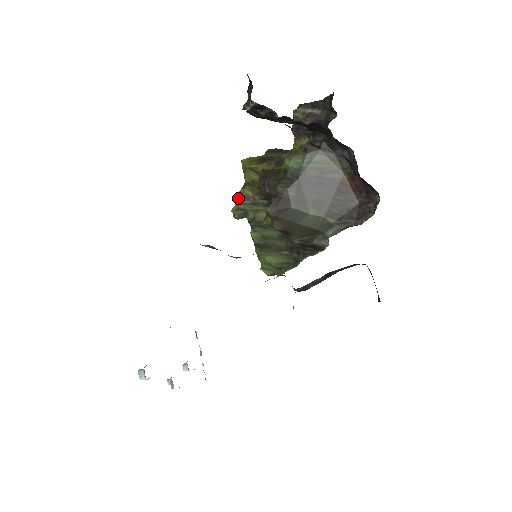
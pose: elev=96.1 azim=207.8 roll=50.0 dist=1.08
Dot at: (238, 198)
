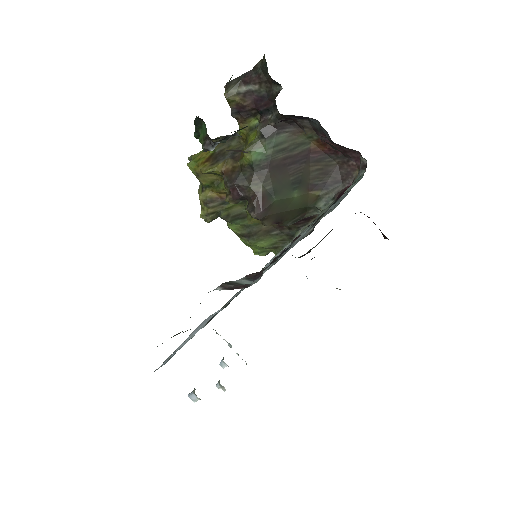
Dot at: (203, 204)
